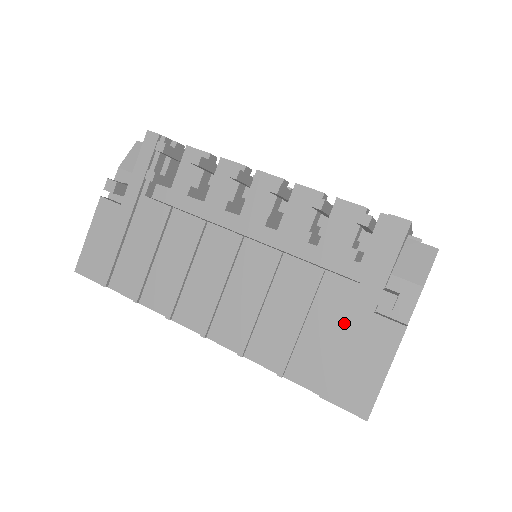
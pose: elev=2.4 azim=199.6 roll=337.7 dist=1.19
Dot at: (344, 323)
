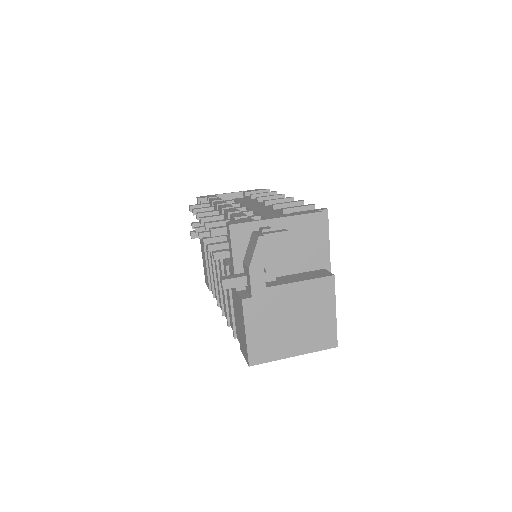
Dot at: occluded
